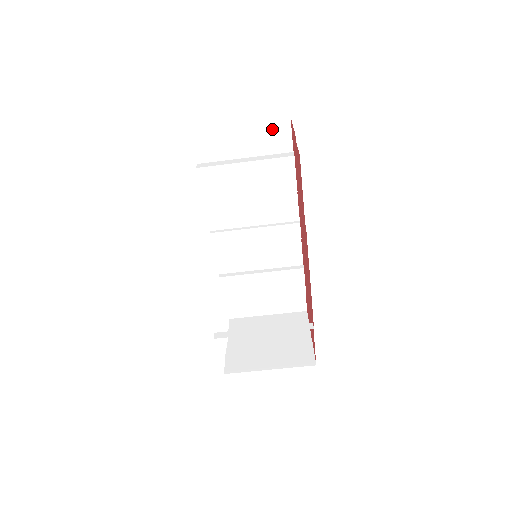
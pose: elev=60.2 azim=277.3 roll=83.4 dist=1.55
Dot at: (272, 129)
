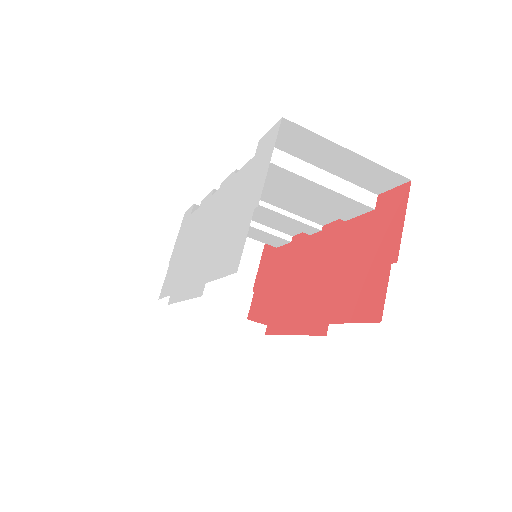
Dot at: (380, 174)
